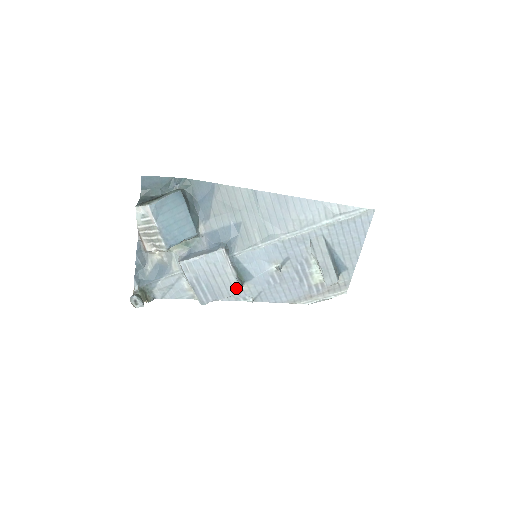
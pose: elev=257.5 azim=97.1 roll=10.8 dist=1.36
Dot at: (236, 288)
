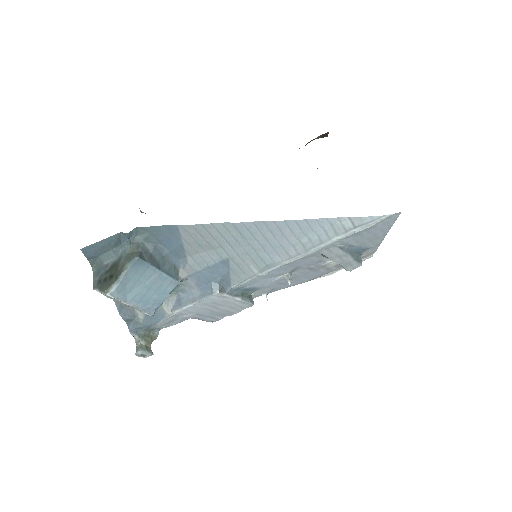
Dot at: (245, 306)
